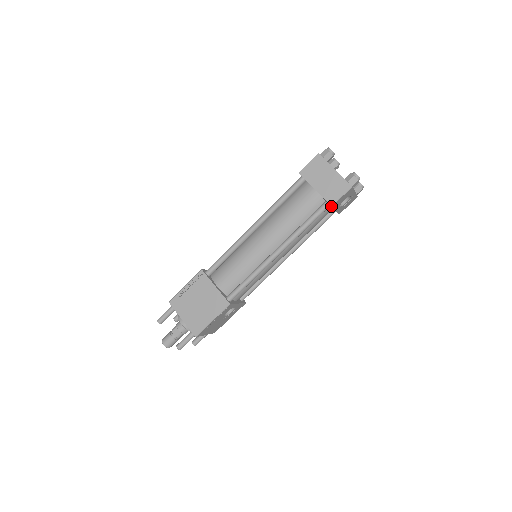
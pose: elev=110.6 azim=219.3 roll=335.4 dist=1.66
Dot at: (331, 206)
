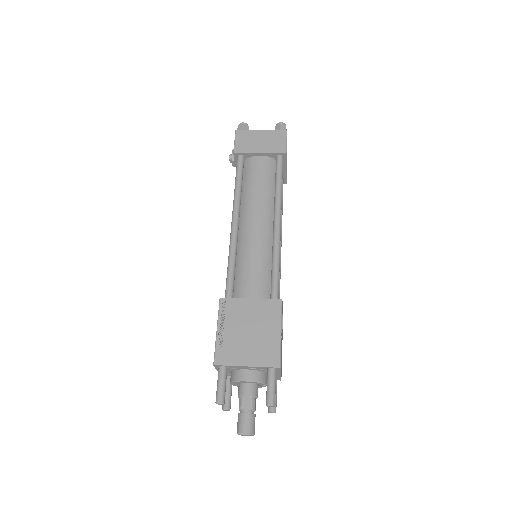
Dot at: (286, 153)
